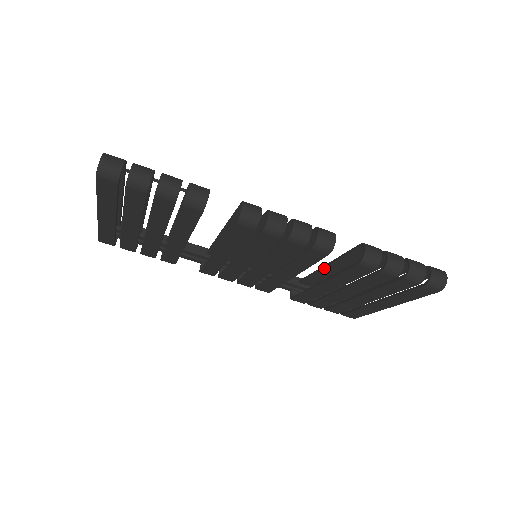
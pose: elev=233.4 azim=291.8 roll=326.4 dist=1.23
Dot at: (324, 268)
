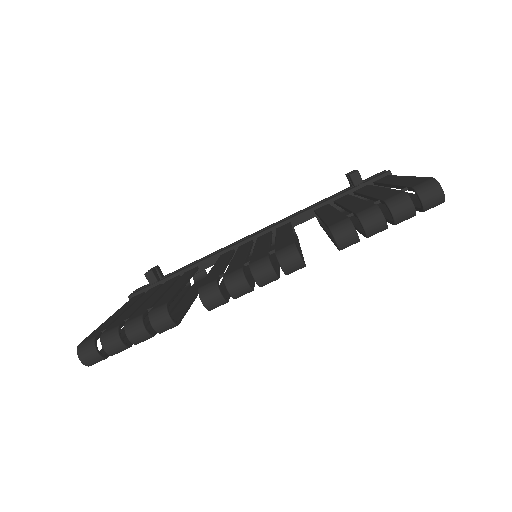
Dot at: occluded
